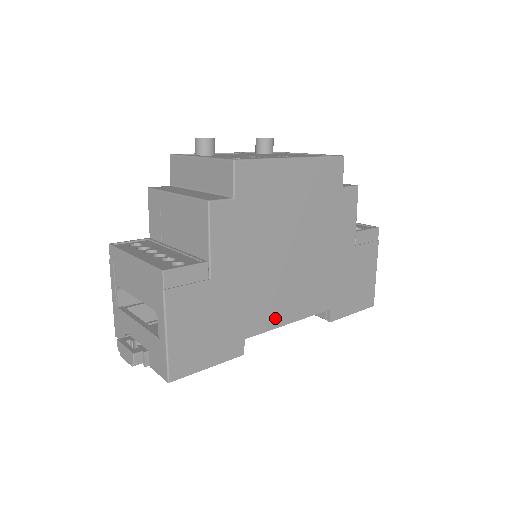
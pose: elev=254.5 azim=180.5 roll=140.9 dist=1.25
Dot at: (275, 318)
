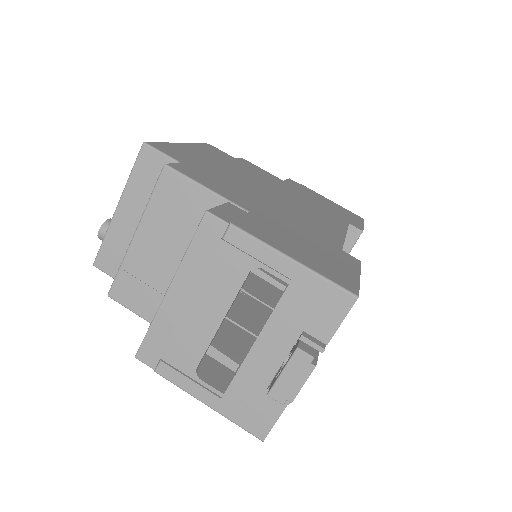
Dot at: (332, 233)
